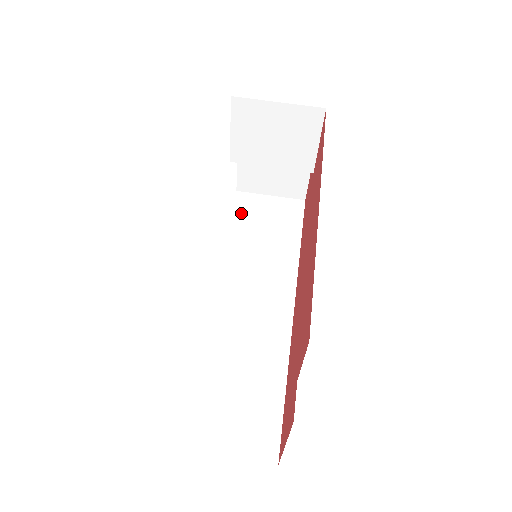
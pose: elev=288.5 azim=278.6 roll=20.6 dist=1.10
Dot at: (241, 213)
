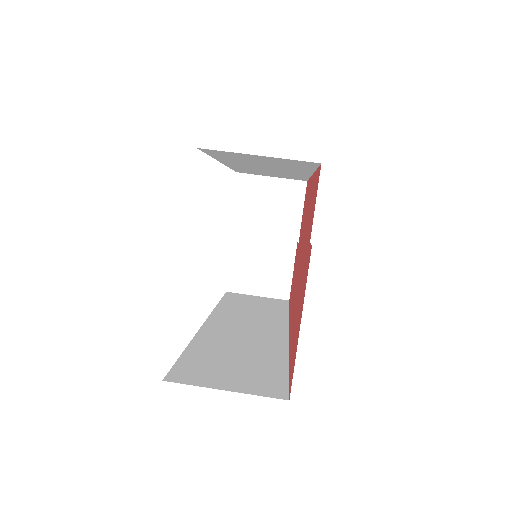
Dot at: (231, 298)
